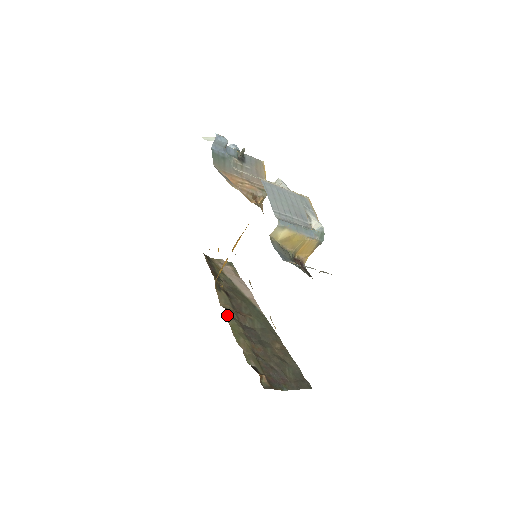
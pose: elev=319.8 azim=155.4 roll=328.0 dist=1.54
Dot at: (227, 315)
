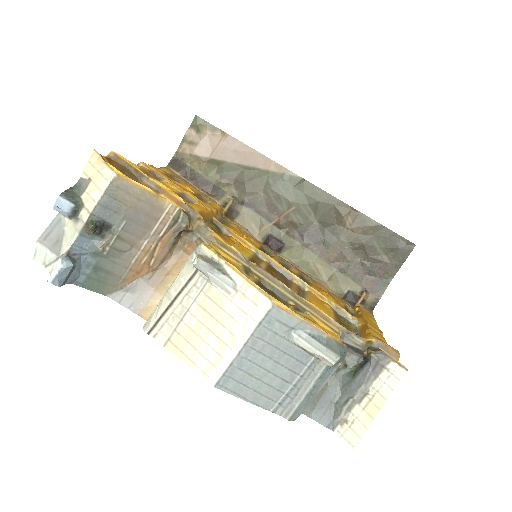
Dot at: (276, 252)
